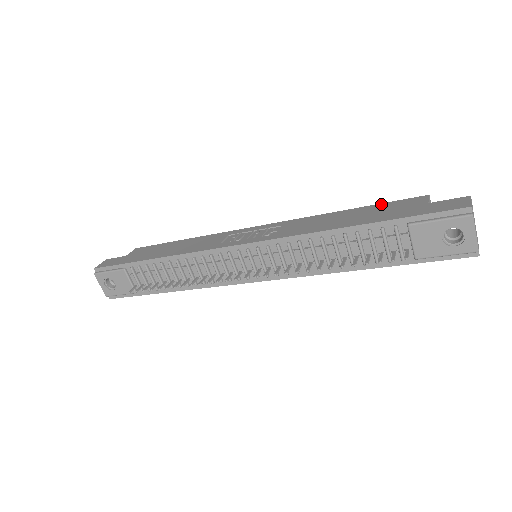
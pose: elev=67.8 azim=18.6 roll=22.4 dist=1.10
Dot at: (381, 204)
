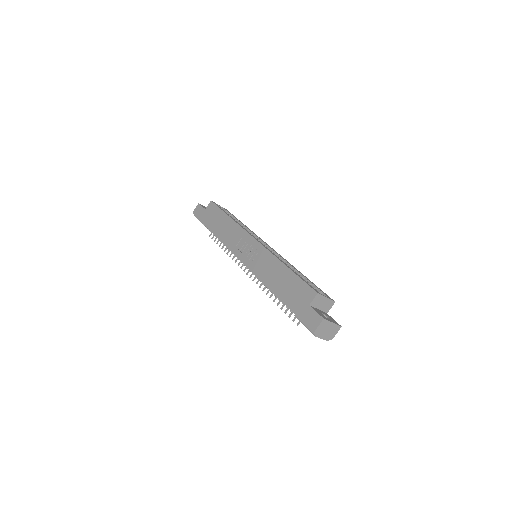
Dot at: (299, 279)
